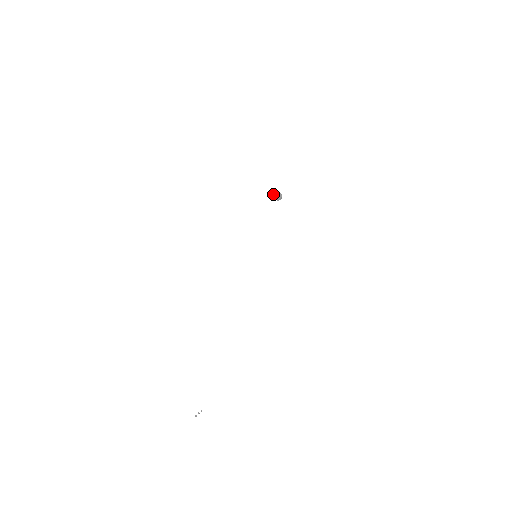
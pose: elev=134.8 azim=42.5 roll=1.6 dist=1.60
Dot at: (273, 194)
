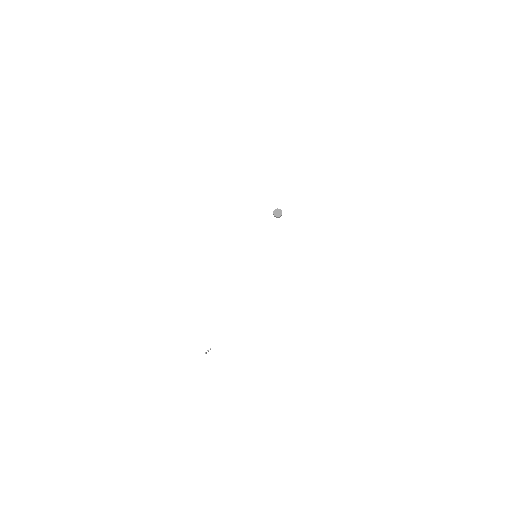
Dot at: (273, 211)
